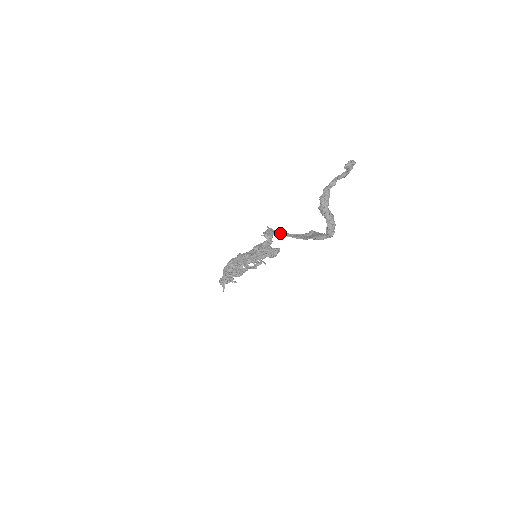
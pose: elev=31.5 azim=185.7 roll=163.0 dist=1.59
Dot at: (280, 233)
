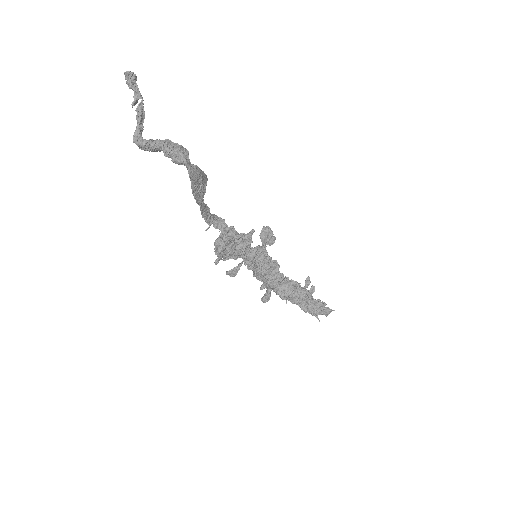
Dot at: (203, 211)
